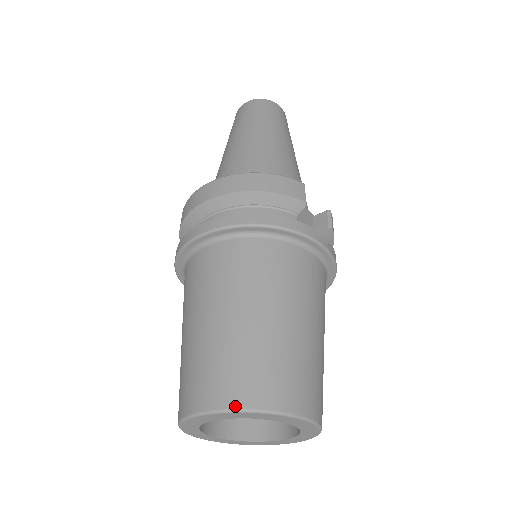
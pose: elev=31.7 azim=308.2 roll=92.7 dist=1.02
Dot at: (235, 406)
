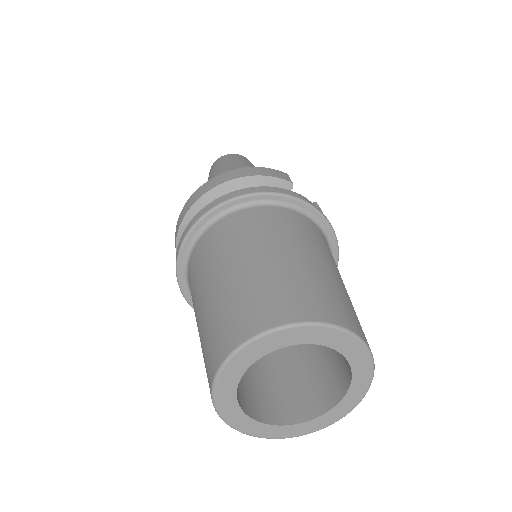
Dot at: (274, 325)
